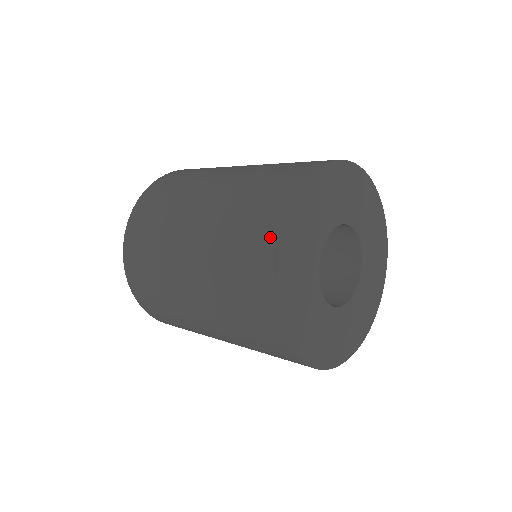
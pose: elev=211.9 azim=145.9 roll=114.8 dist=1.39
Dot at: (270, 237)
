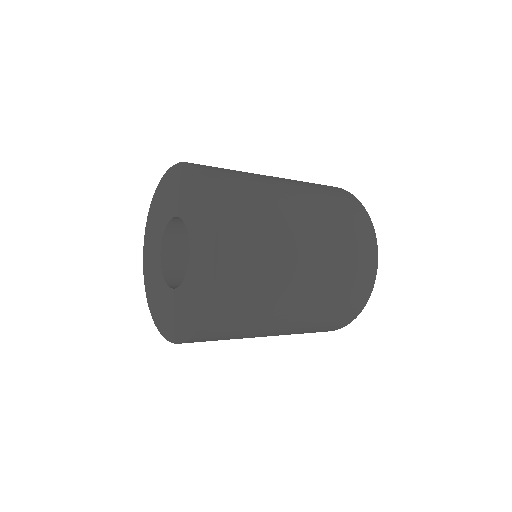
Dot at: (332, 186)
